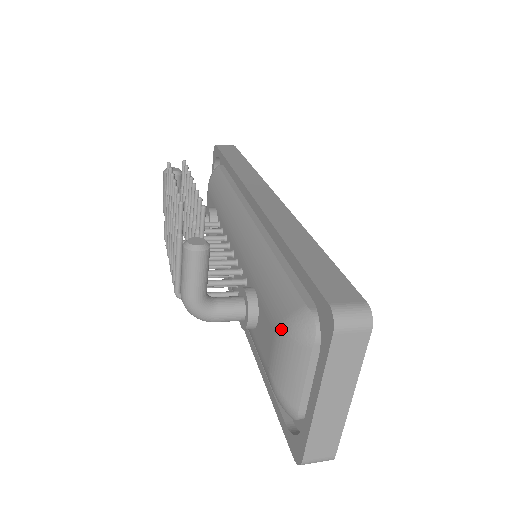
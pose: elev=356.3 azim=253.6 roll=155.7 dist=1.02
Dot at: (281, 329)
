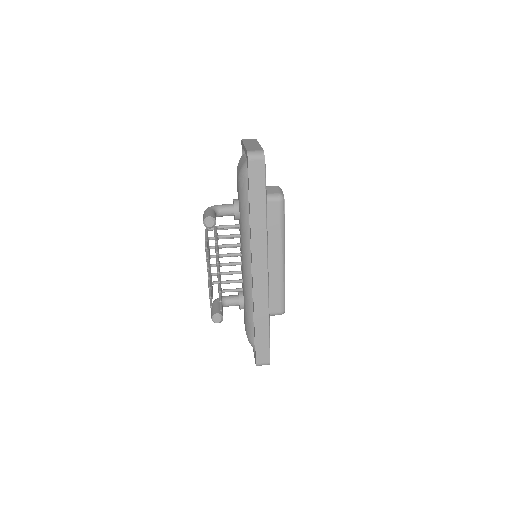
Dot at: occluded
